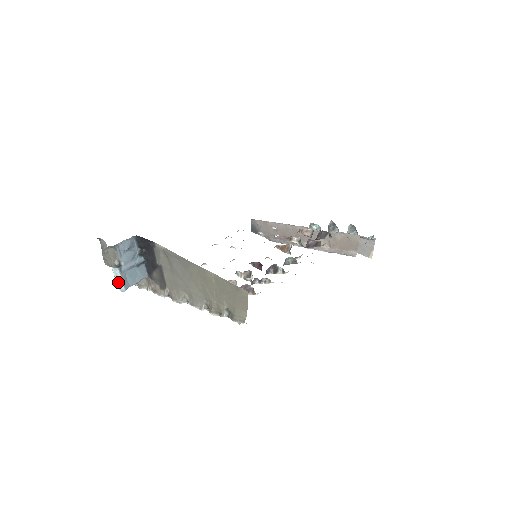
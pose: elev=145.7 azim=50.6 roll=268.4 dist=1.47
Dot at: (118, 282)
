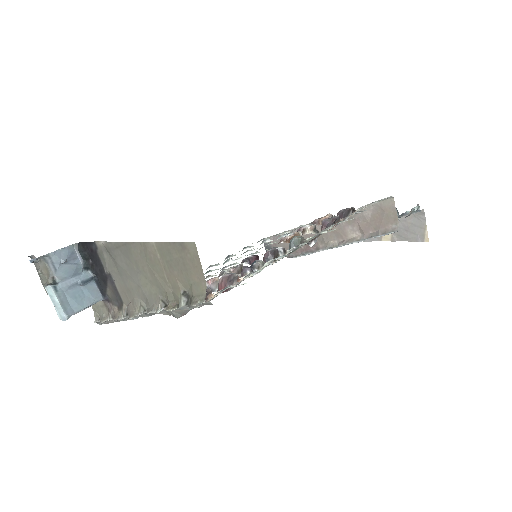
Dot at: (56, 307)
